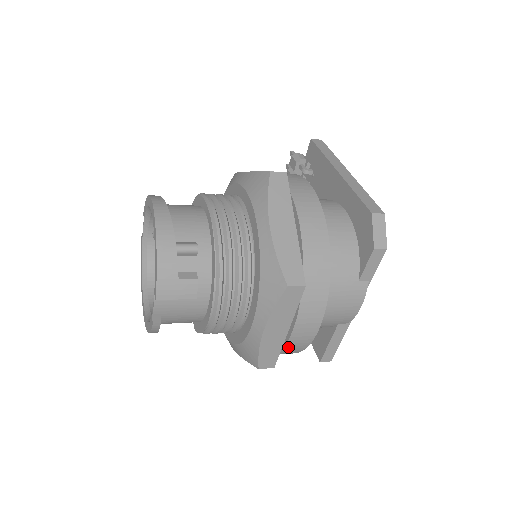
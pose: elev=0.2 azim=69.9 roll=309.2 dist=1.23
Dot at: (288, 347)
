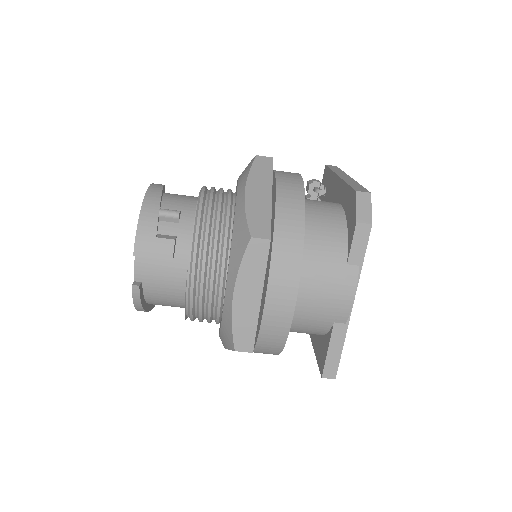
Dot at: (266, 327)
